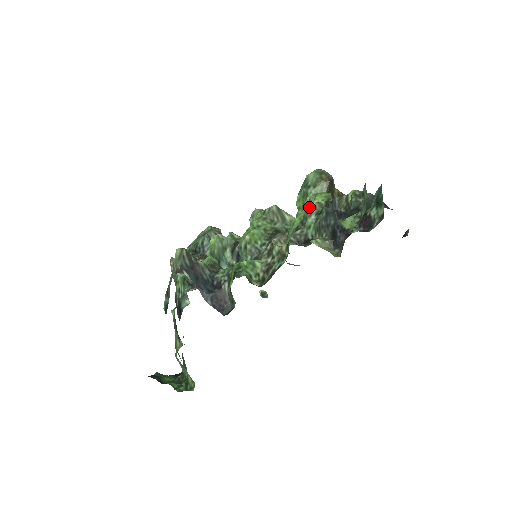
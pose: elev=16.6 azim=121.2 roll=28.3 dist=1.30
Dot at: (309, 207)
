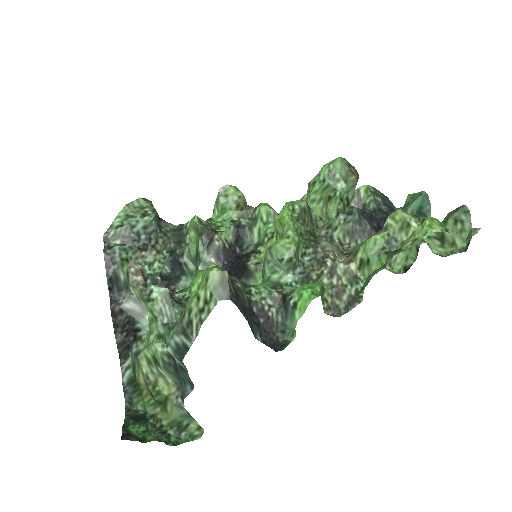
Dot at: occluded
